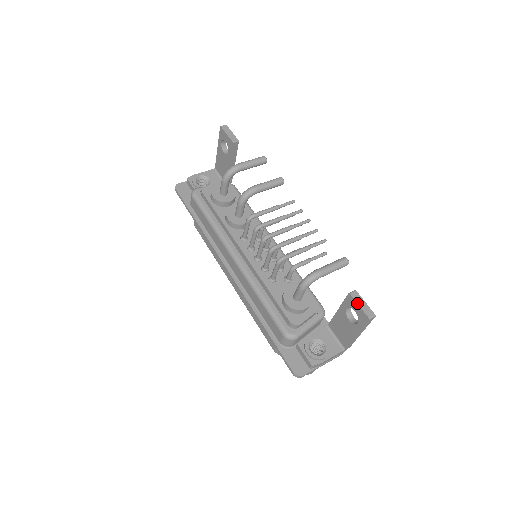
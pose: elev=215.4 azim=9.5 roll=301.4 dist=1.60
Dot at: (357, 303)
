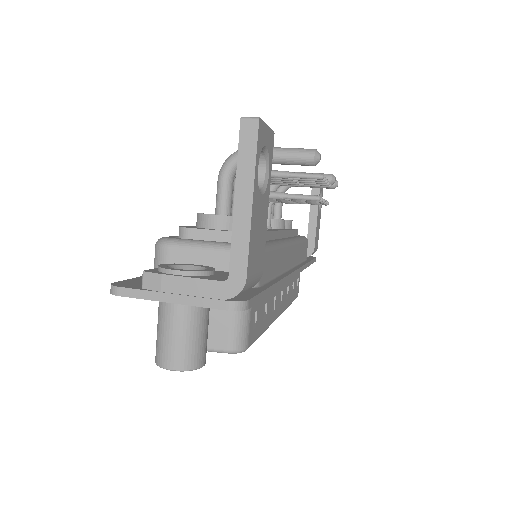
Dot at: occluded
